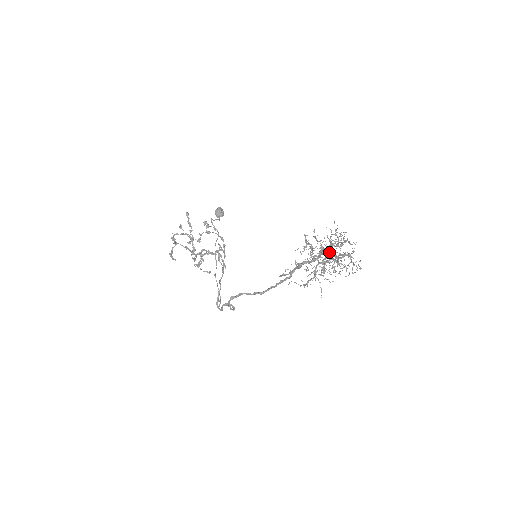
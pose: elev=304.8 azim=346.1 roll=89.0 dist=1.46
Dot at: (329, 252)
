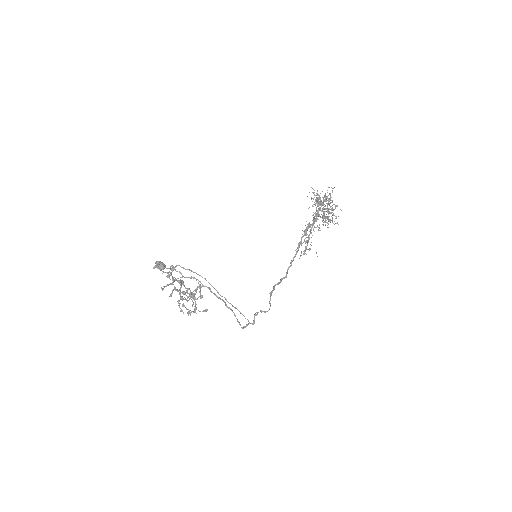
Dot at: (325, 206)
